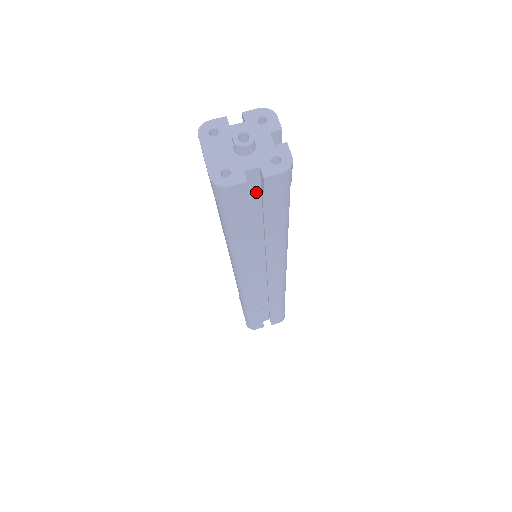
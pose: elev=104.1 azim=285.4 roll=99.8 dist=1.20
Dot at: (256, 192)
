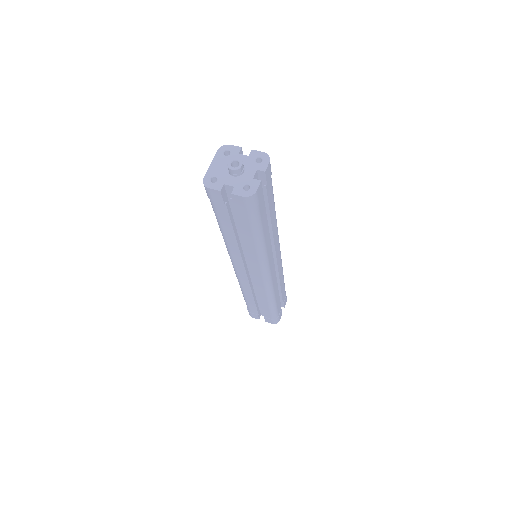
Dot at: occluded
